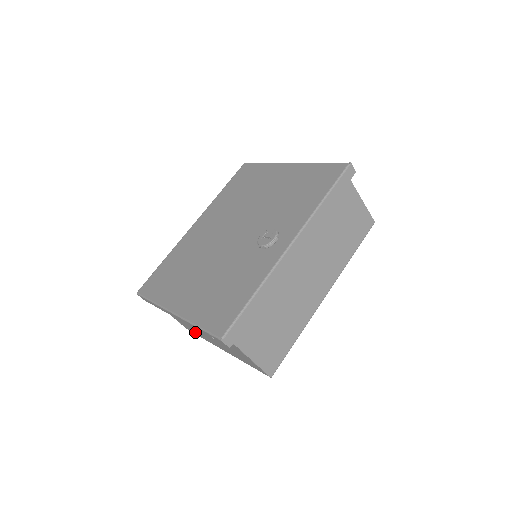
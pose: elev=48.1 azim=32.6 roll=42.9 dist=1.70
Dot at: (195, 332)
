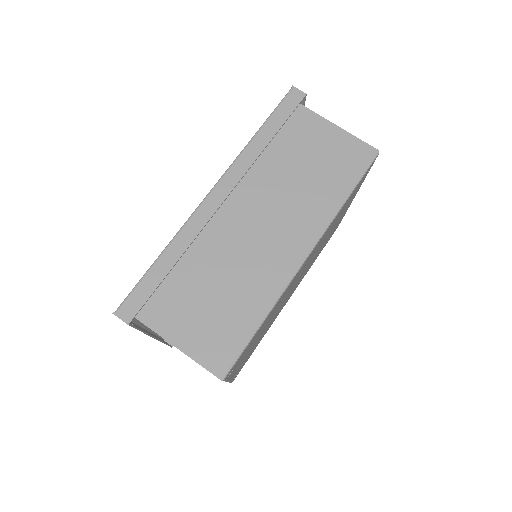
Dot at: occluded
